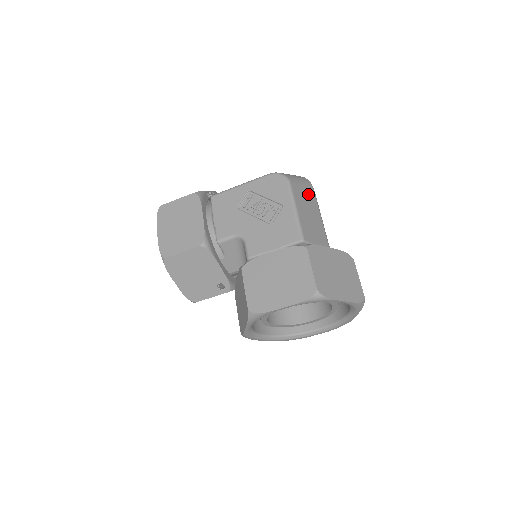
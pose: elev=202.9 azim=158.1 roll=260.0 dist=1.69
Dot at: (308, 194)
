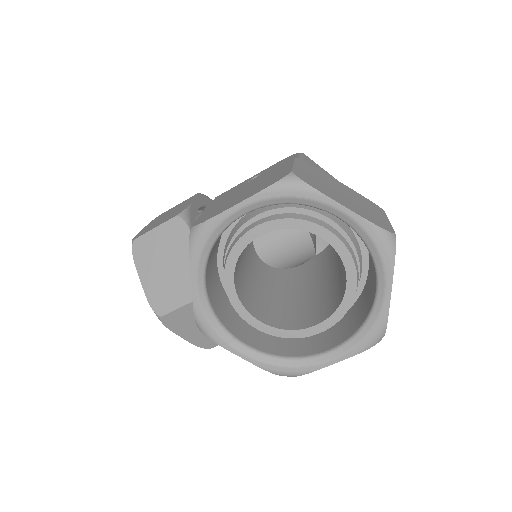
Dot at: occluded
